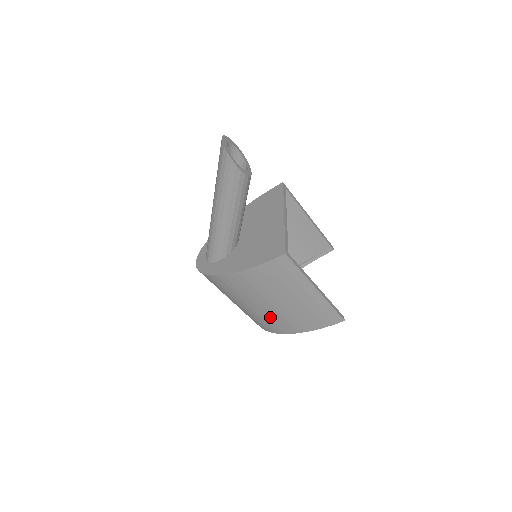
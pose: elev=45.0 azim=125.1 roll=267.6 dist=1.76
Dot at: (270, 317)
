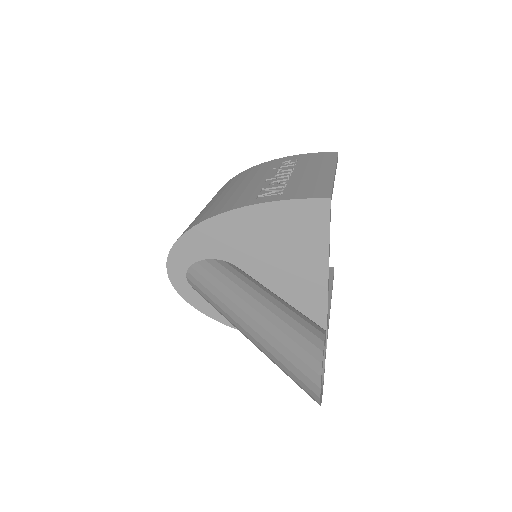
Dot at: occluded
